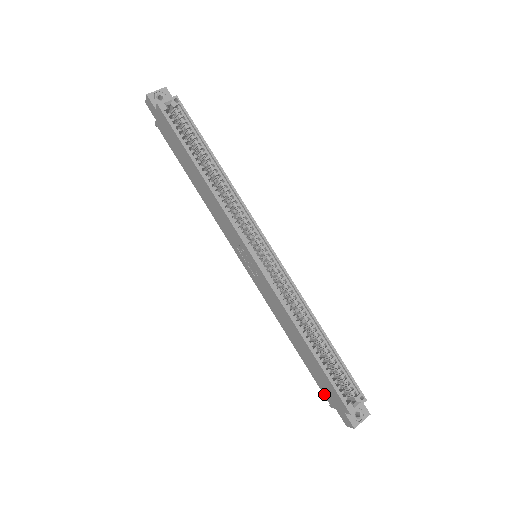
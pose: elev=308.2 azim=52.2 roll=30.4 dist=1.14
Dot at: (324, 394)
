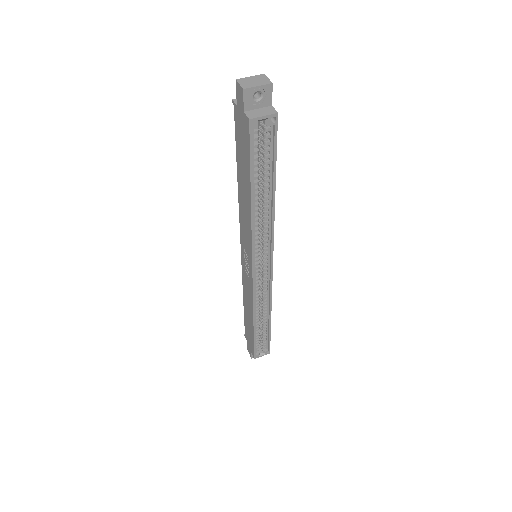
Dot at: (245, 332)
